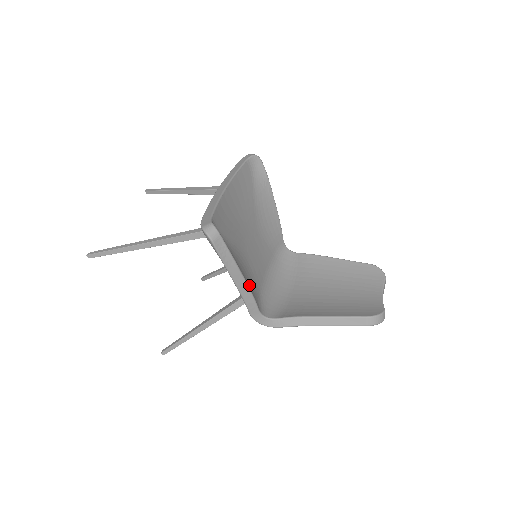
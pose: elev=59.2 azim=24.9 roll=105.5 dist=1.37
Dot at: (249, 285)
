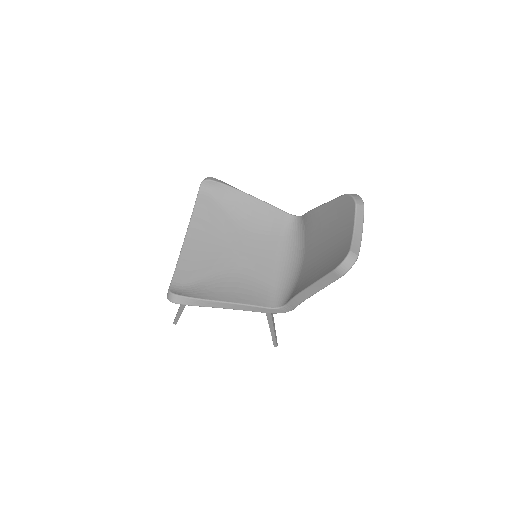
Dot at: (241, 298)
